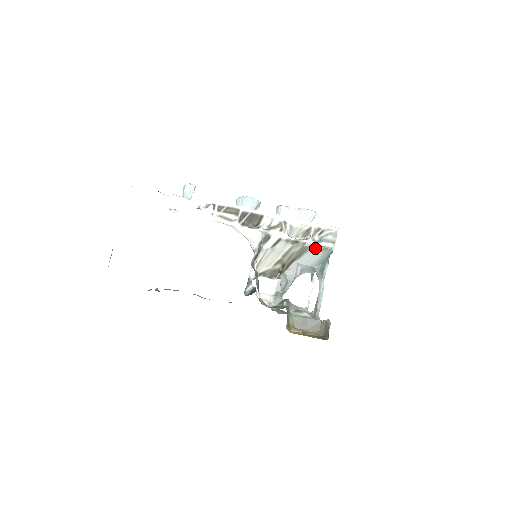
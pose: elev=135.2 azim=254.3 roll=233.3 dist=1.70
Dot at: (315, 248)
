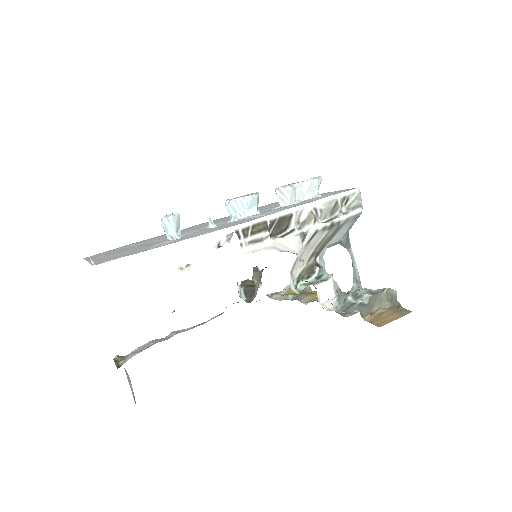
Dot at: (348, 222)
